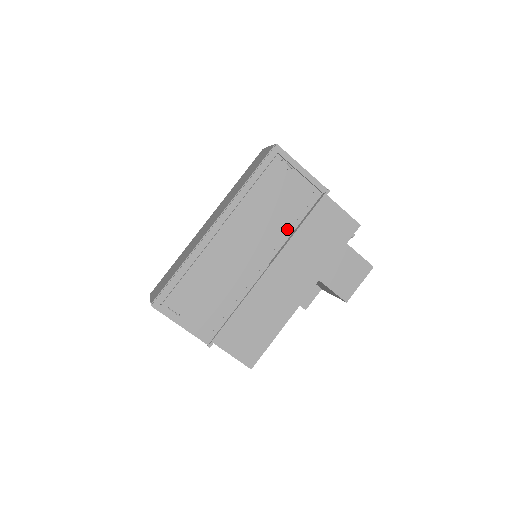
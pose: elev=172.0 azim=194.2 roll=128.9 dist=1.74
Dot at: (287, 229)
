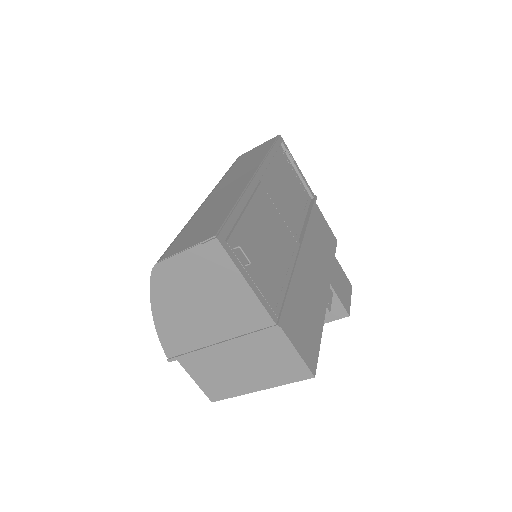
Dot at: (300, 217)
